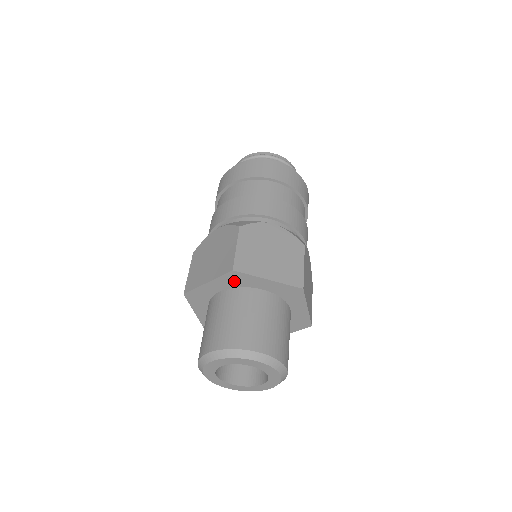
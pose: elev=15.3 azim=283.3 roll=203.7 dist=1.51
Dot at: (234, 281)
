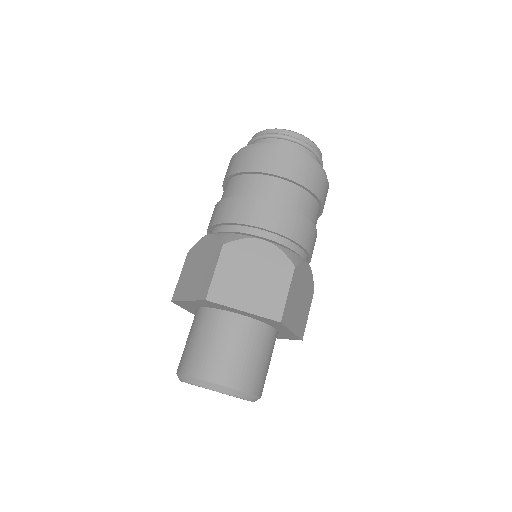
Dot at: (267, 321)
